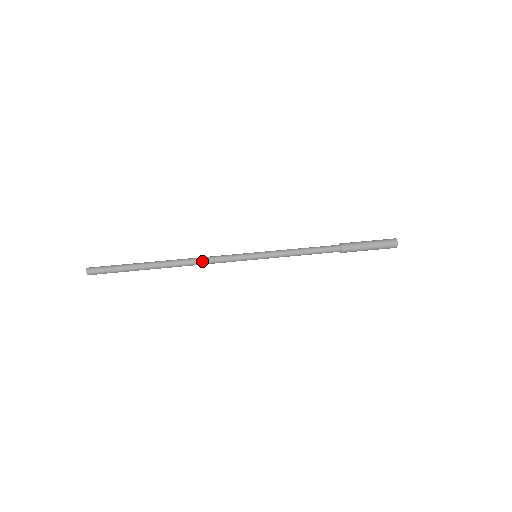
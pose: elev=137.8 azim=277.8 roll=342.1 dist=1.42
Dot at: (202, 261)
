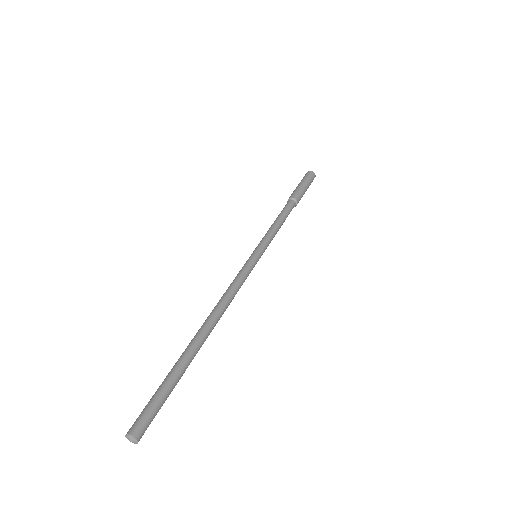
Dot at: occluded
